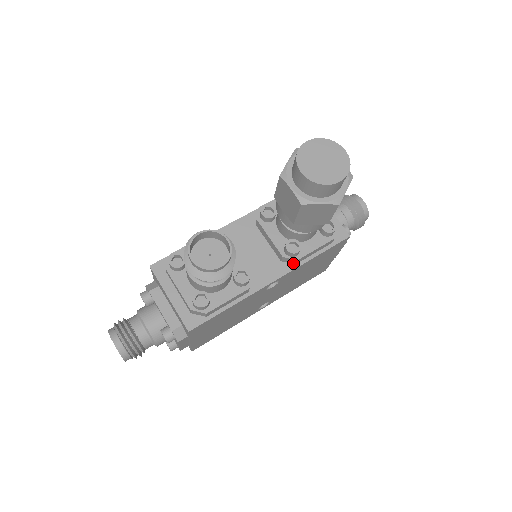
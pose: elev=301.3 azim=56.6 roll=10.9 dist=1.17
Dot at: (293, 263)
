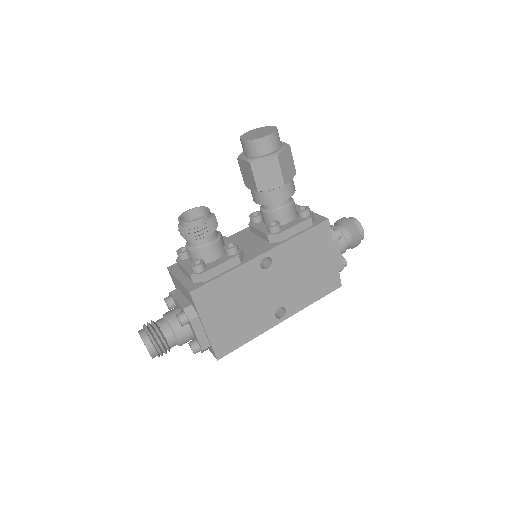
Dot at: (279, 241)
